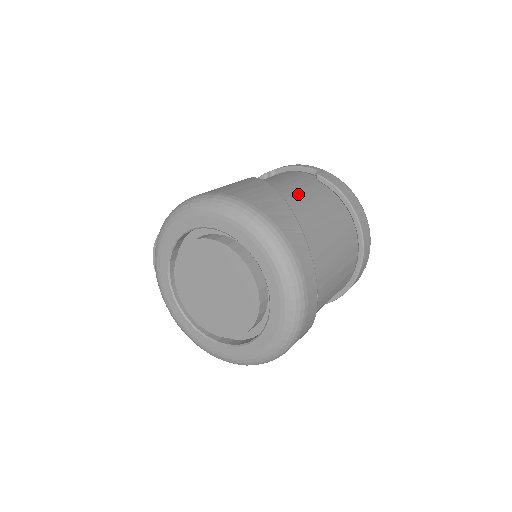
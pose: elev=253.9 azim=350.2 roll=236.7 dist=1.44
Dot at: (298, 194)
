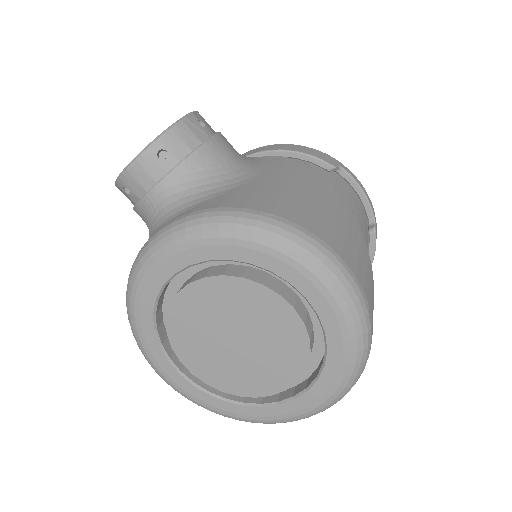
Dot at: occluded
